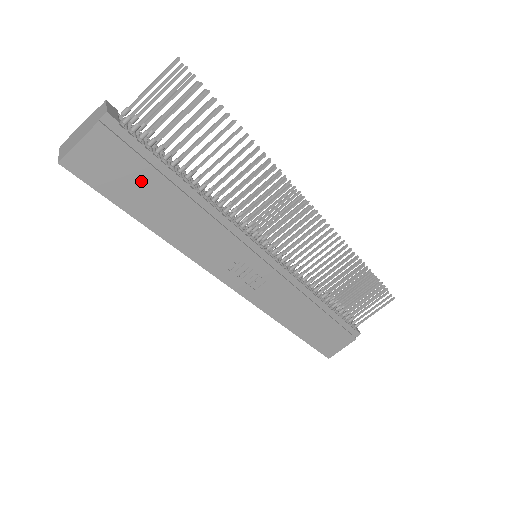
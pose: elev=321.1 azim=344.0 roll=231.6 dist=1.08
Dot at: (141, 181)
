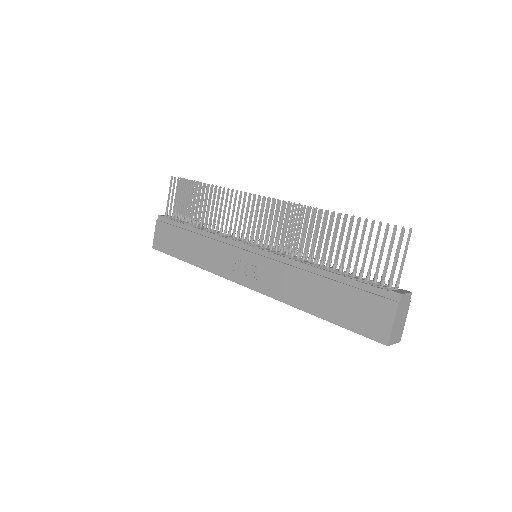
Dot at: (176, 237)
